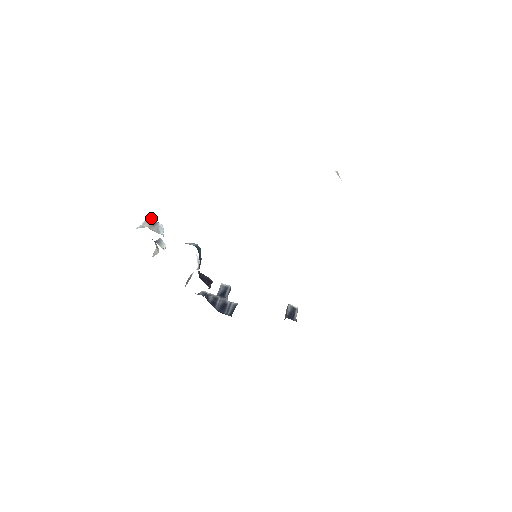
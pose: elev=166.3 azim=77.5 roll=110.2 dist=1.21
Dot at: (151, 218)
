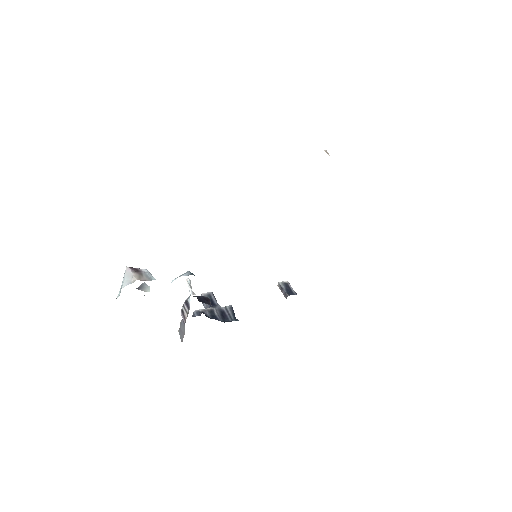
Dot at: (132, 268)
